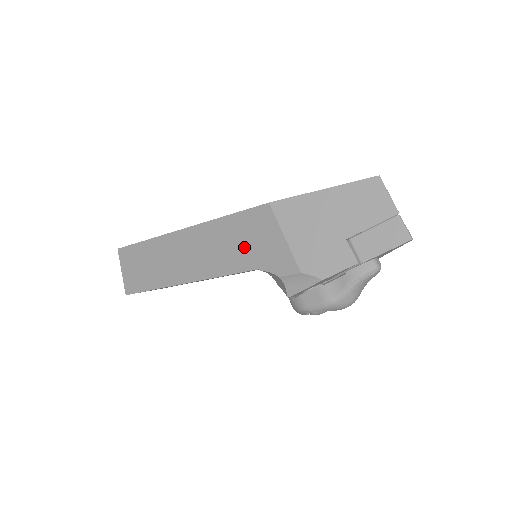
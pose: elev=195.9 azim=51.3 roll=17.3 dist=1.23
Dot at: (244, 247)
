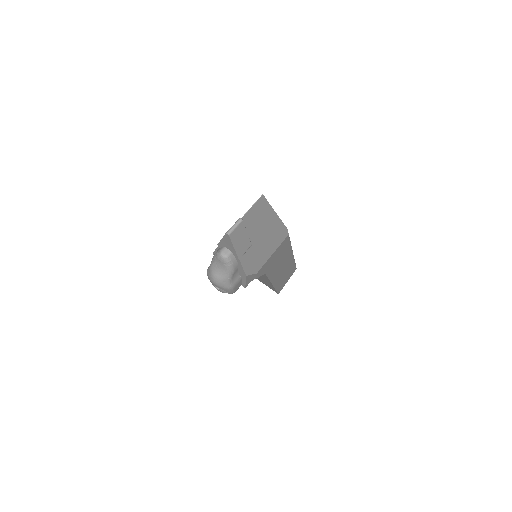
Dot at: occluded
